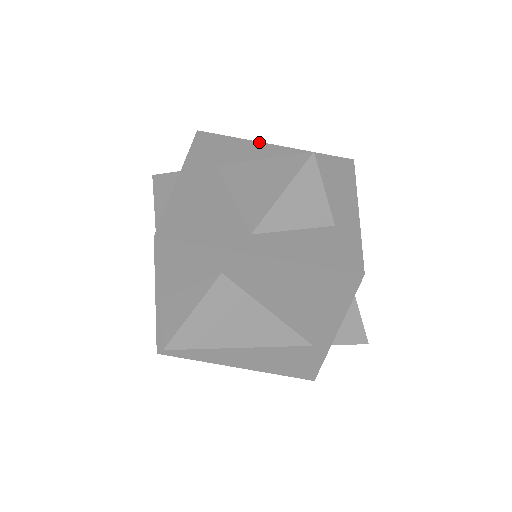
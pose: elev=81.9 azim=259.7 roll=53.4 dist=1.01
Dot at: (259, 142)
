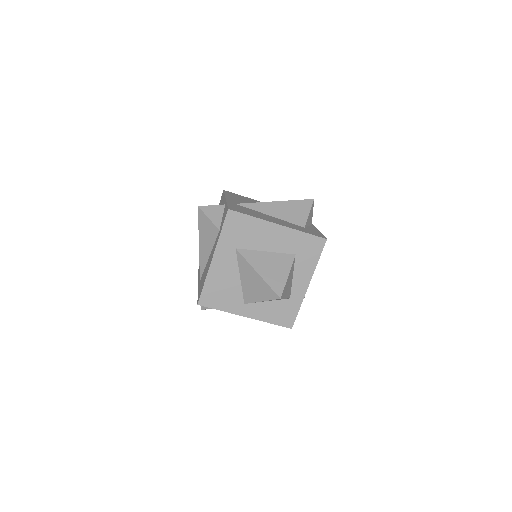
Dot at: (268, 222)
